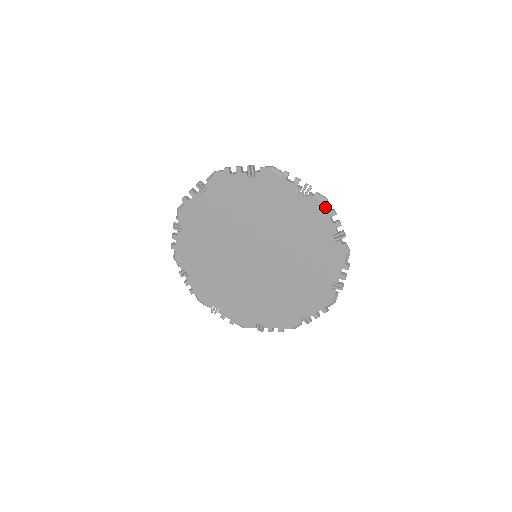
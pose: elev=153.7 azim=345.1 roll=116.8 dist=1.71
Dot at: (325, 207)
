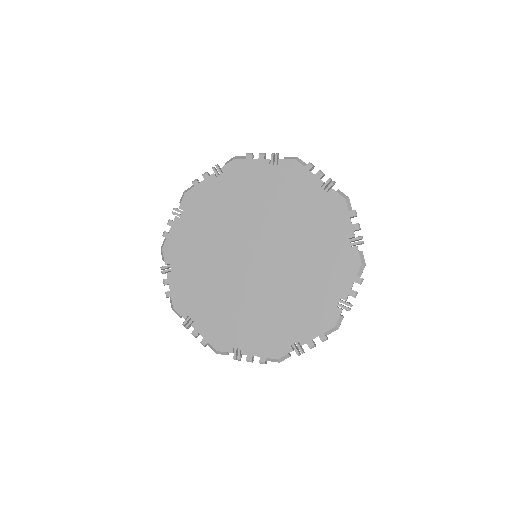
Dot at: (239, 159)
